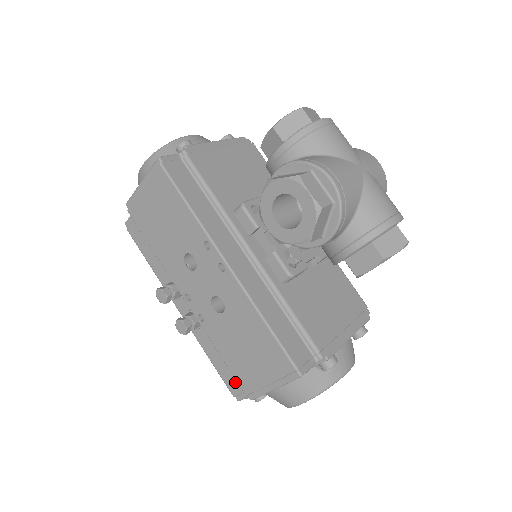
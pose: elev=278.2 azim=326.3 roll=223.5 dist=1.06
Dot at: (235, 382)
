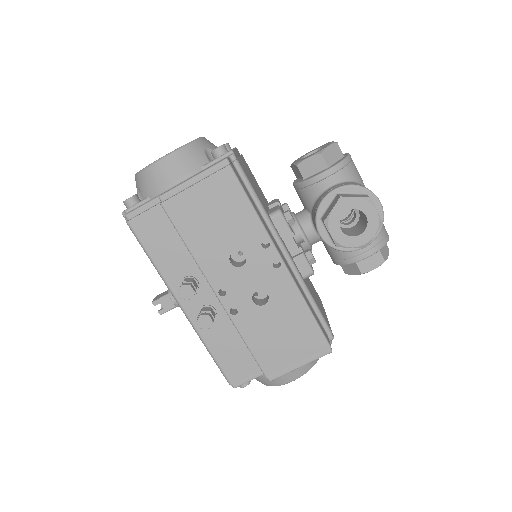
Dot at: (238, 370)
